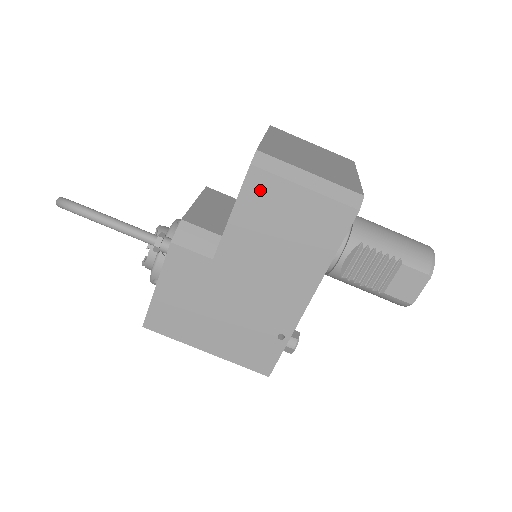
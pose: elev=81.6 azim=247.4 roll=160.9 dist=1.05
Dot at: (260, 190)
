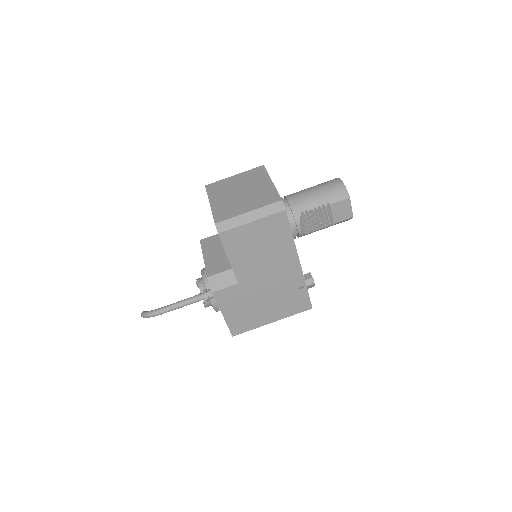
Dot at: (232, 239)
